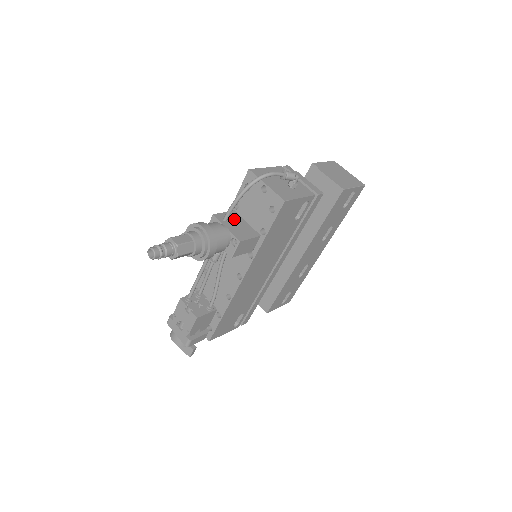
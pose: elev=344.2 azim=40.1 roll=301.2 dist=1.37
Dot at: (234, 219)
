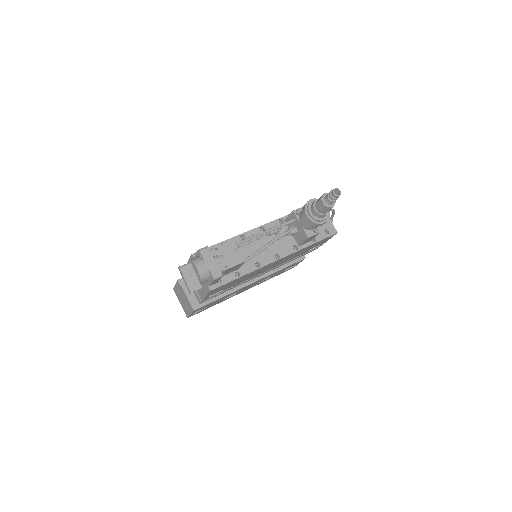
Dot at: occluded
